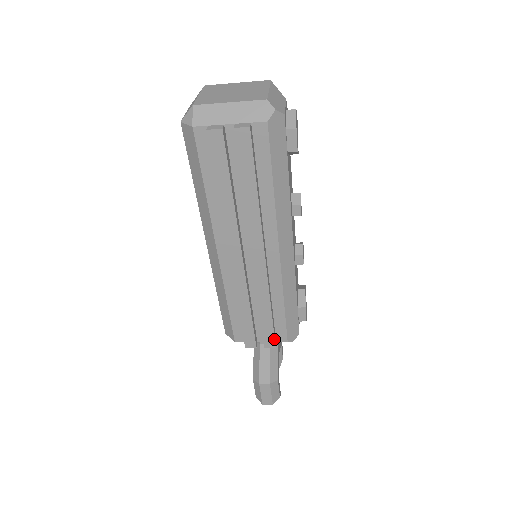
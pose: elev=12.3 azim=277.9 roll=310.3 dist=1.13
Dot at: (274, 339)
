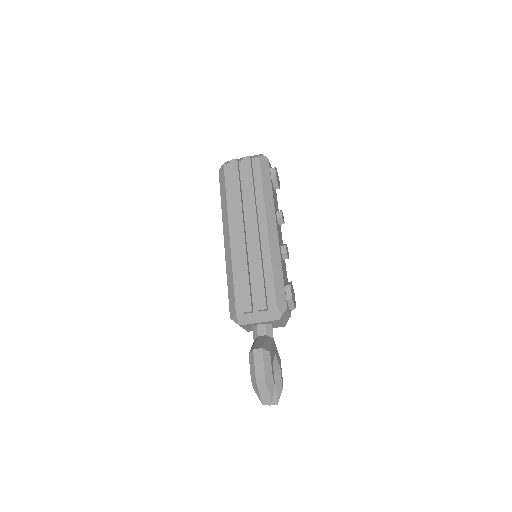
Dot at: (265, 299)
